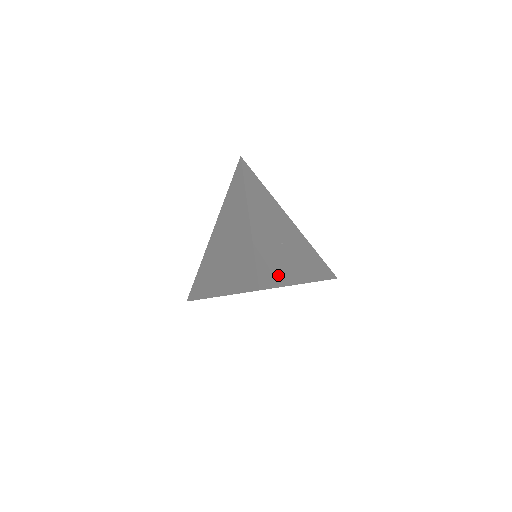
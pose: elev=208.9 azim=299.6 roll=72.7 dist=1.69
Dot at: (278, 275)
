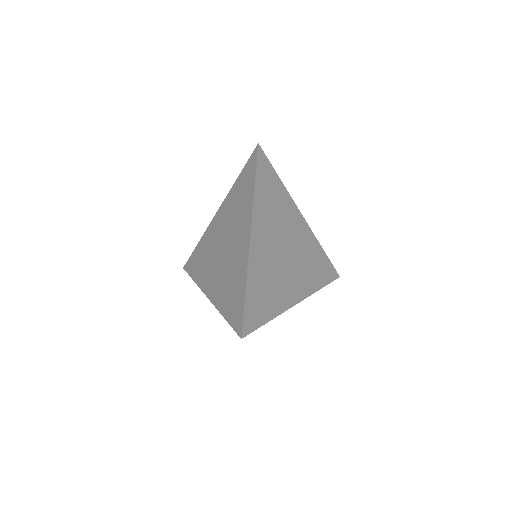
Dot at: (268, 307)
